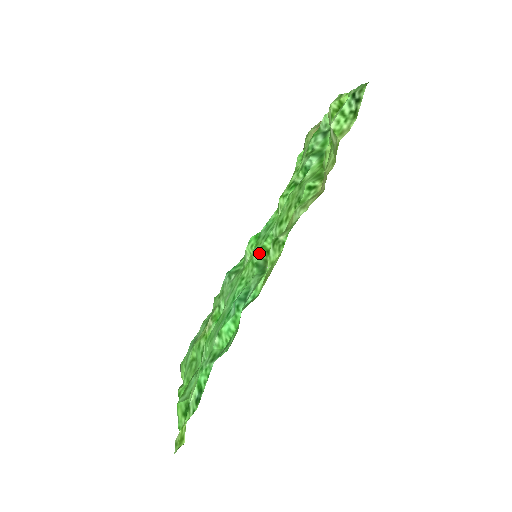
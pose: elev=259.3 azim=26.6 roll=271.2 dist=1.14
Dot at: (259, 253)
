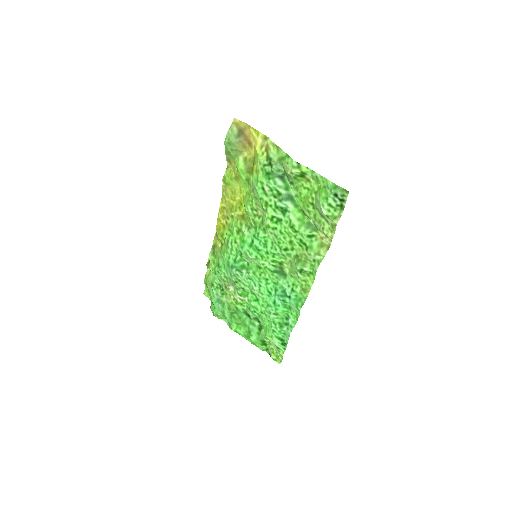
Dot at: (273, 265)
